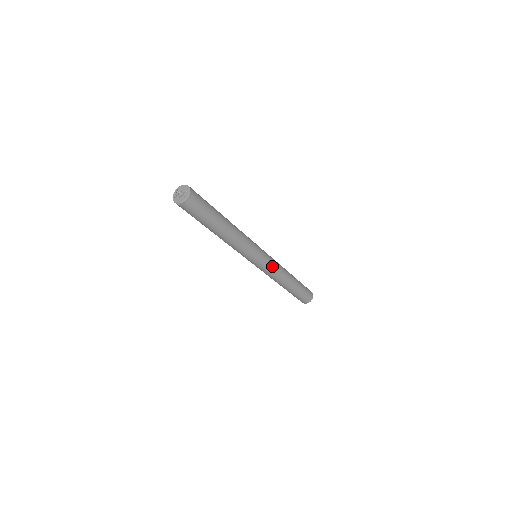
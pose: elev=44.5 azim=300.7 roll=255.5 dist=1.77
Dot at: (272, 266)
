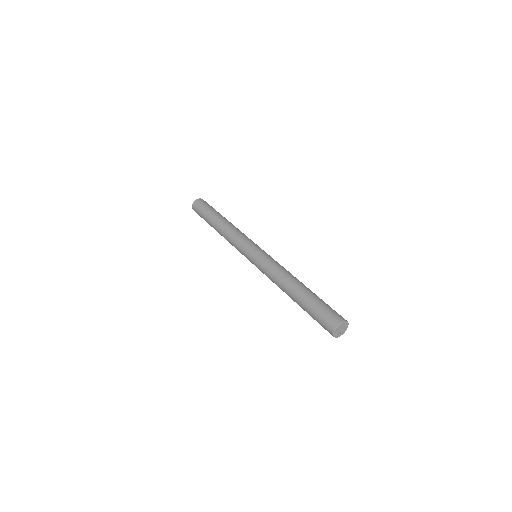
Dot at: (271, 259)
